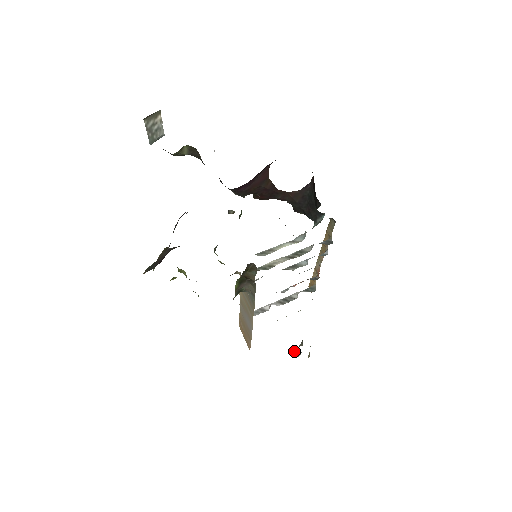
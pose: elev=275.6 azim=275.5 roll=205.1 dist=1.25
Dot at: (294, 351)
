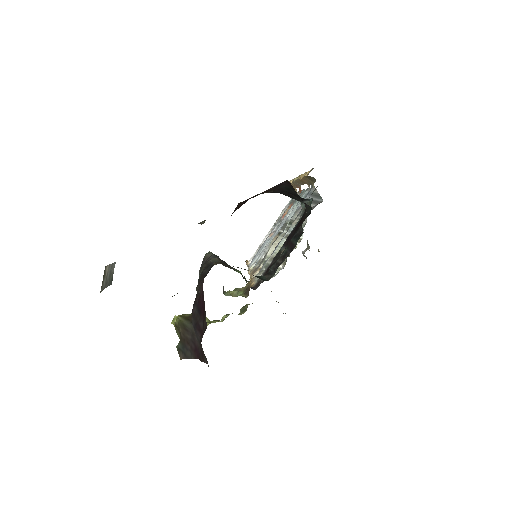
Dot at: occluded
